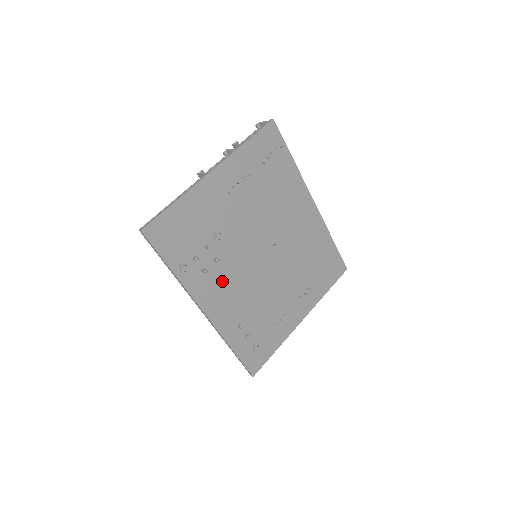
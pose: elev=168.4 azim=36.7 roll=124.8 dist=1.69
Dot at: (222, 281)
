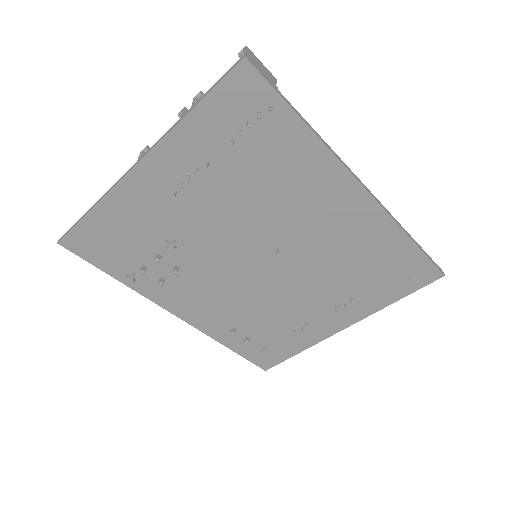
Dot at: (195, 289)
